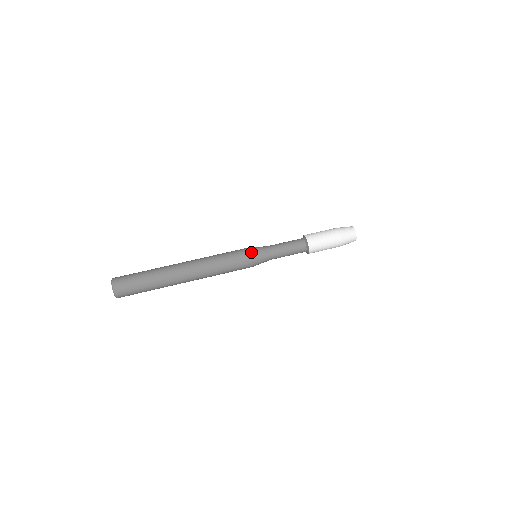
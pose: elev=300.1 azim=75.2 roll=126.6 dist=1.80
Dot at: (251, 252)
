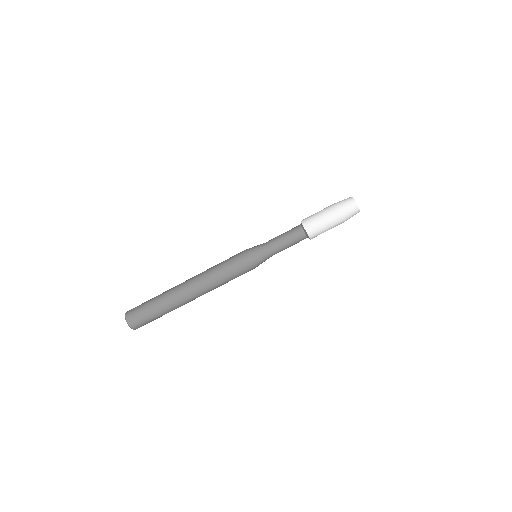
Dot at: (249, 258)
